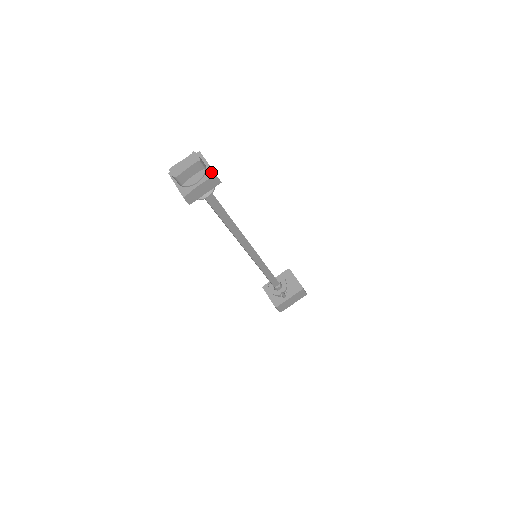
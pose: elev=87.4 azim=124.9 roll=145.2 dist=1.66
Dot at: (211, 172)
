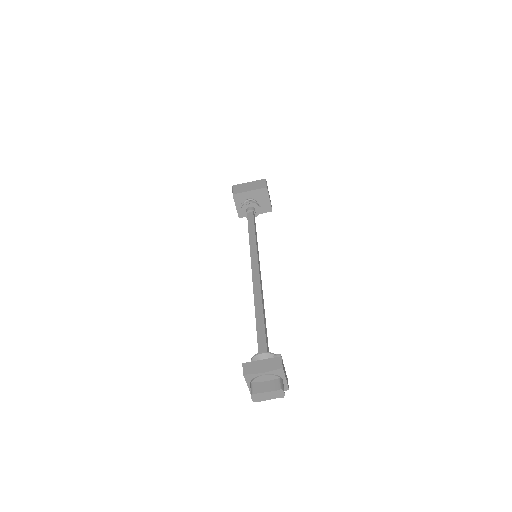
Dot at: (286, 387)
